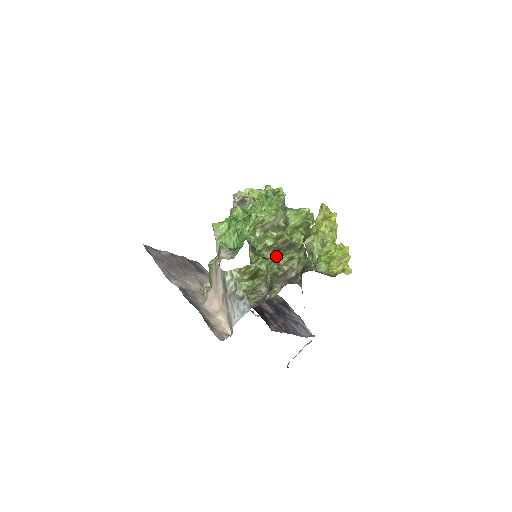
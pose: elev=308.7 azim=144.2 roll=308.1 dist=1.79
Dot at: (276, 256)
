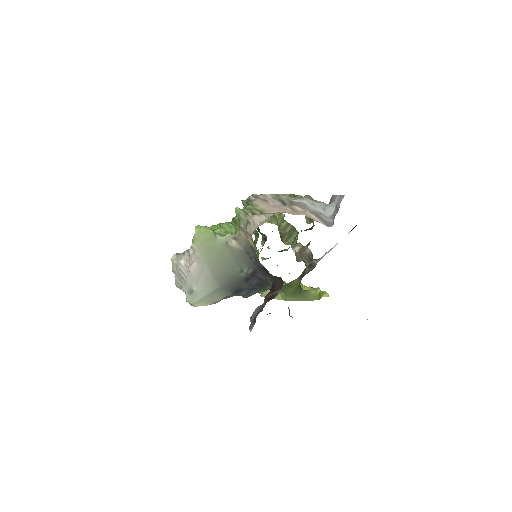
Dot at: occluded
